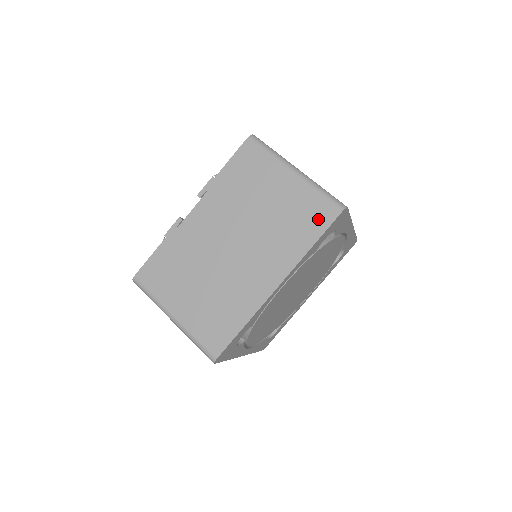
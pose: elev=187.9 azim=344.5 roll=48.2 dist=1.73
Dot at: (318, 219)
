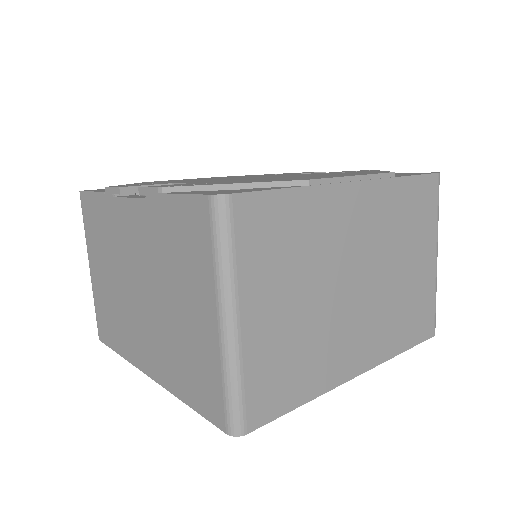
Dot at: (204, 398)
